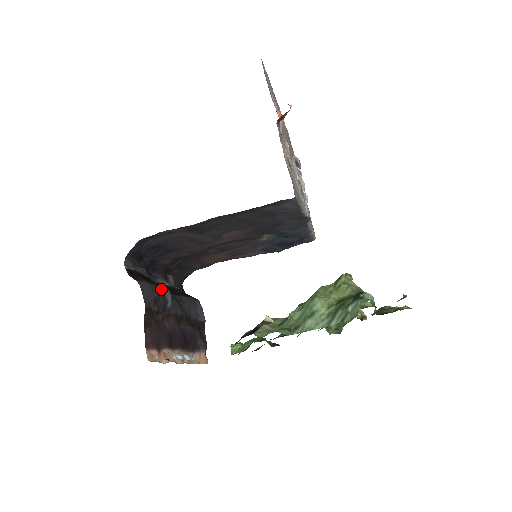
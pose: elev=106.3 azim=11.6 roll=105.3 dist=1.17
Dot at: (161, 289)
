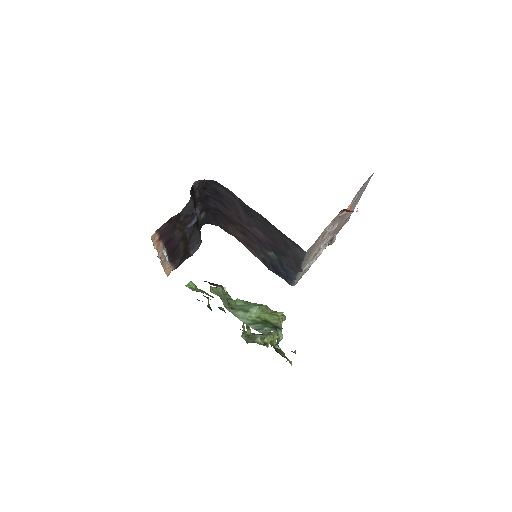
Dot at: (195, 214)
